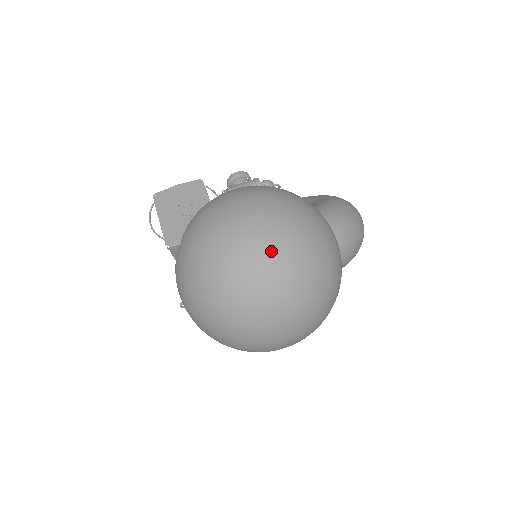
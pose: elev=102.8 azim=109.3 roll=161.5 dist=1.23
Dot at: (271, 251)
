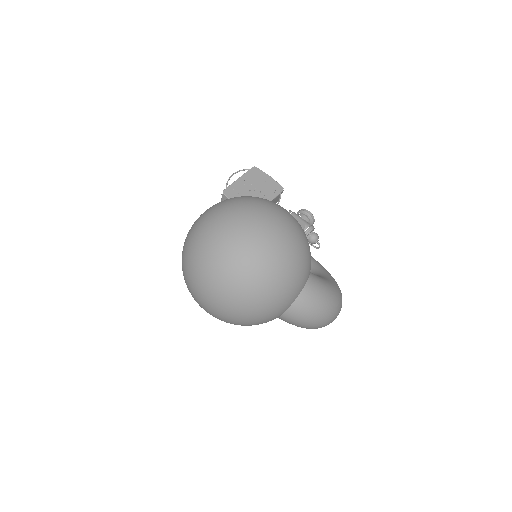
Dot at: (249, 248)
